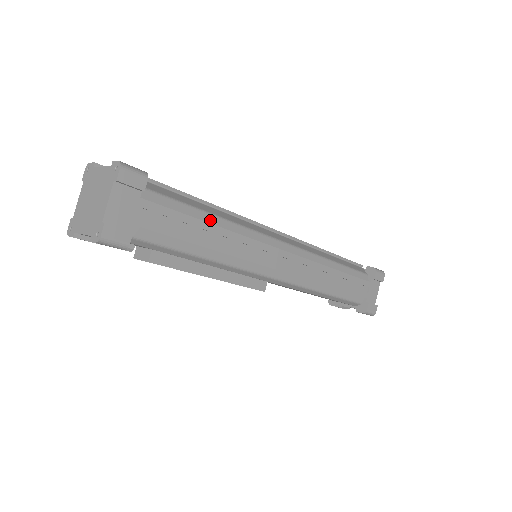
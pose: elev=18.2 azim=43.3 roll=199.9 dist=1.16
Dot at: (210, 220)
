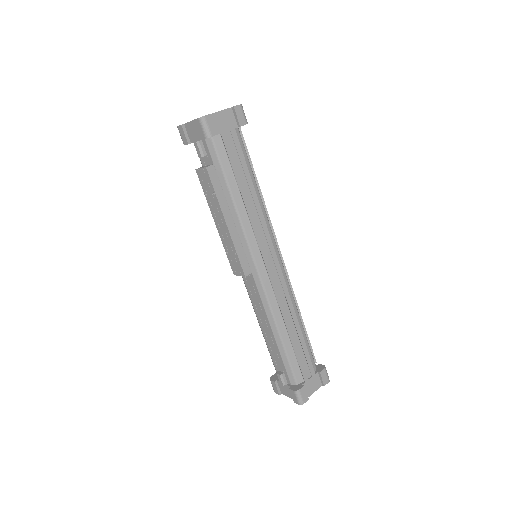
Dot at: (254, 187)
